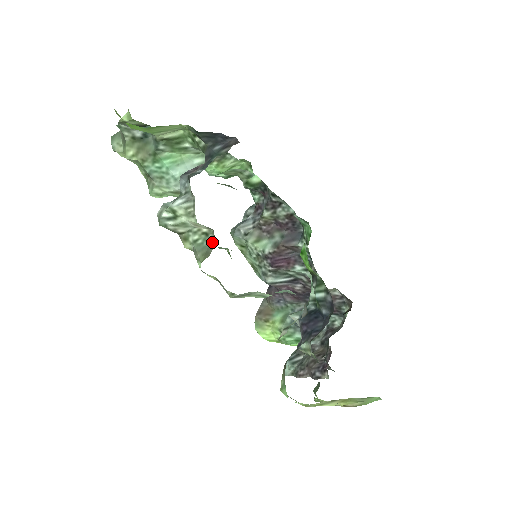
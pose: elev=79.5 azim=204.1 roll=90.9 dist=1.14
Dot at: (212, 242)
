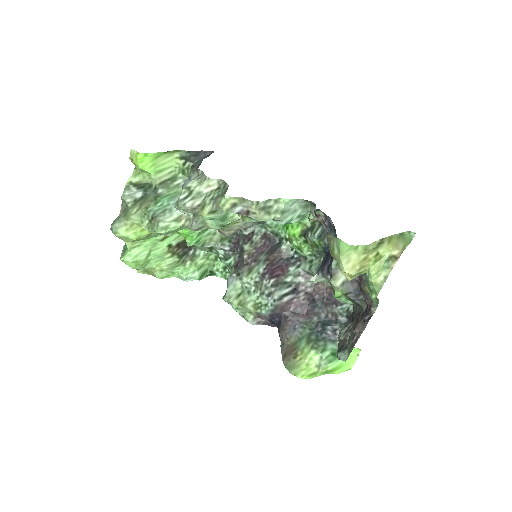
Dot at: (225, 186)
